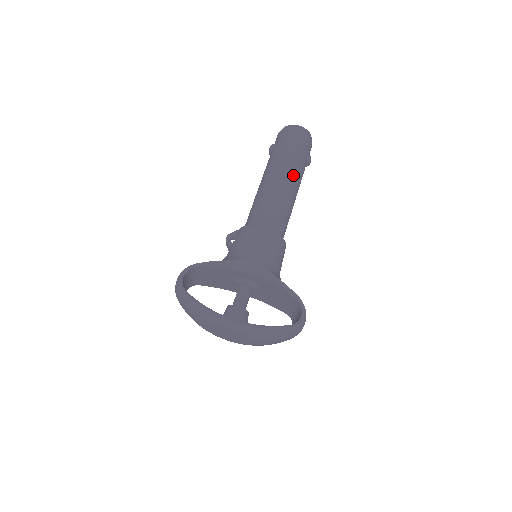
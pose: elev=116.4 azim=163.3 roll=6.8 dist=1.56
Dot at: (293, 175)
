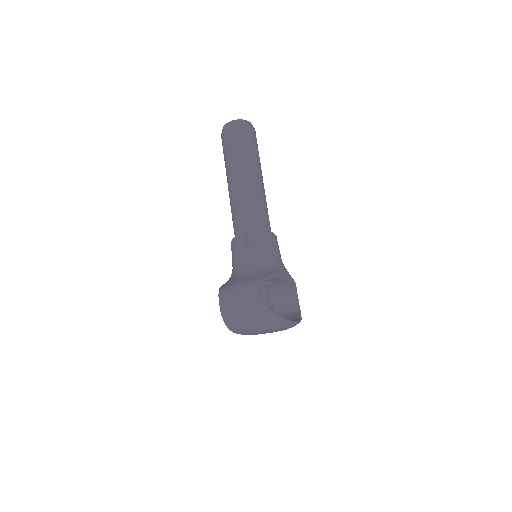
Dot at: occluded
